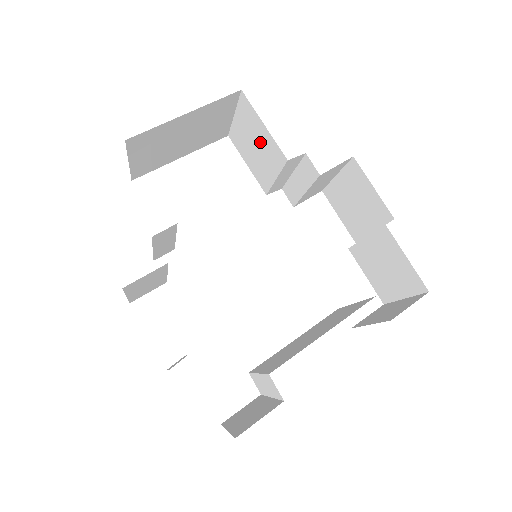
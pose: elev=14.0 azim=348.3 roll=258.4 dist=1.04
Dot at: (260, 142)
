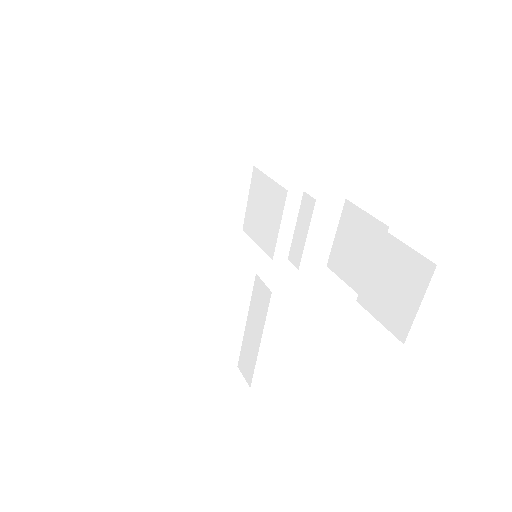
Dot at: (267, 201)
